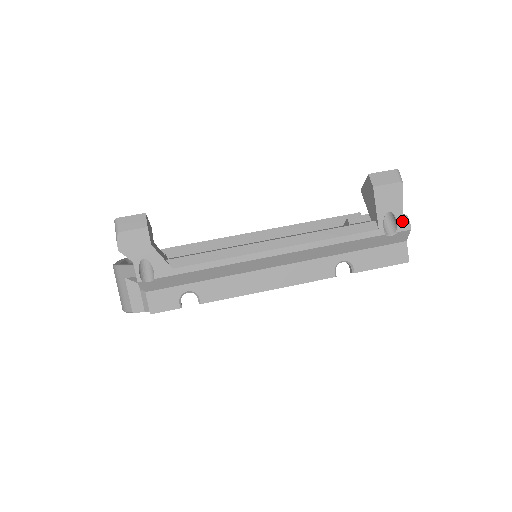
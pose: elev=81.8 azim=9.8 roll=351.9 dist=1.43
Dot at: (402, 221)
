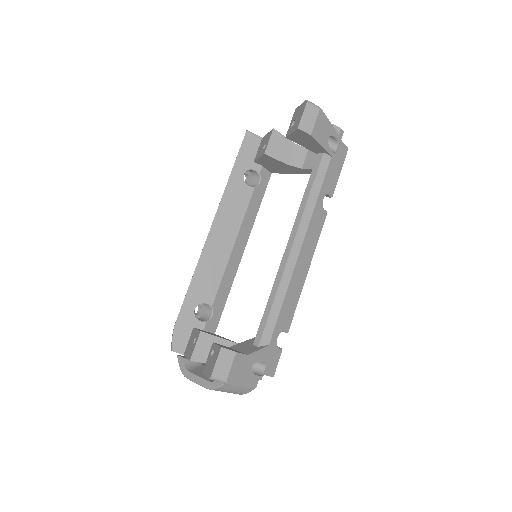
Dot at: (337, 133)
